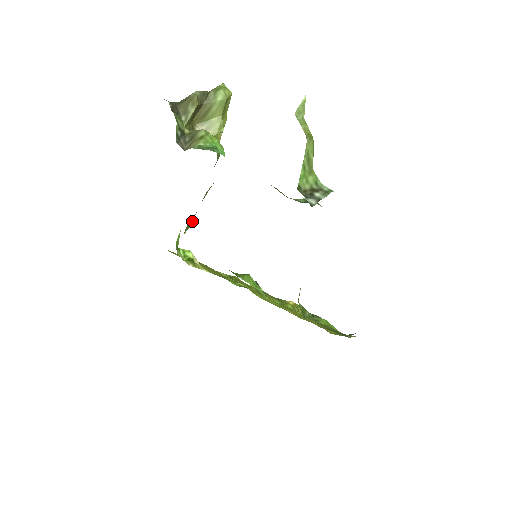
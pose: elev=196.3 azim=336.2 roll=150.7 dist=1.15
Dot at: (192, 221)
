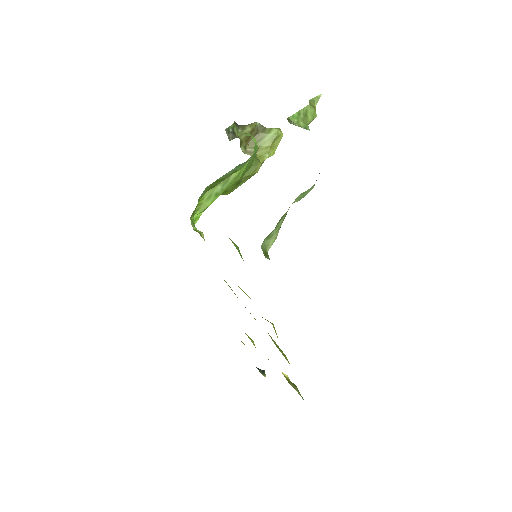
Dot at: (213, 197)
